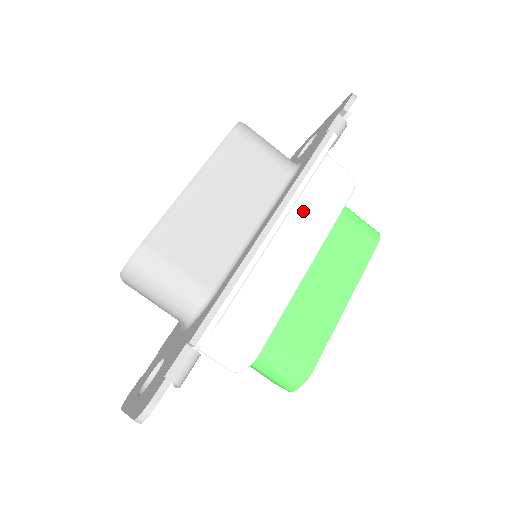
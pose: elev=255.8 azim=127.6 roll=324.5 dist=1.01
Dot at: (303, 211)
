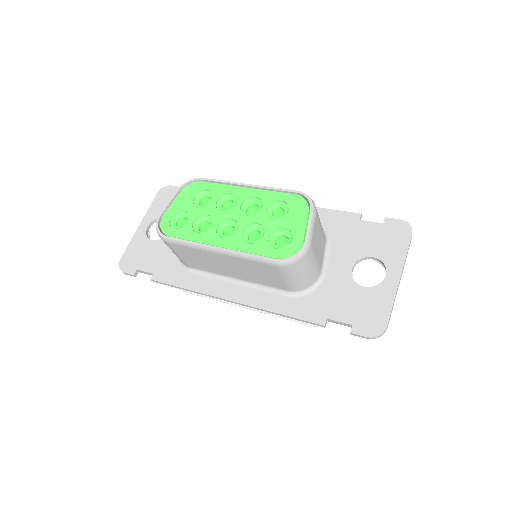
Dot at: occluded
